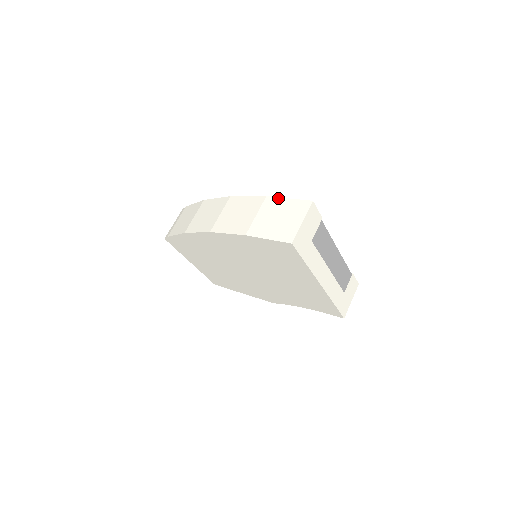
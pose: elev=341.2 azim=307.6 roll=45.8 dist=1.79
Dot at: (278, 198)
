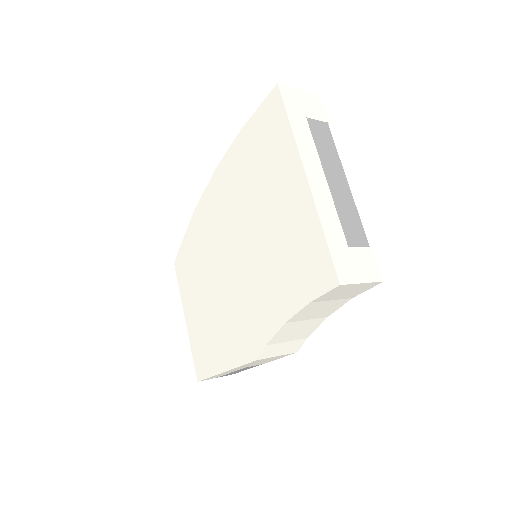
Dot at: occluded
